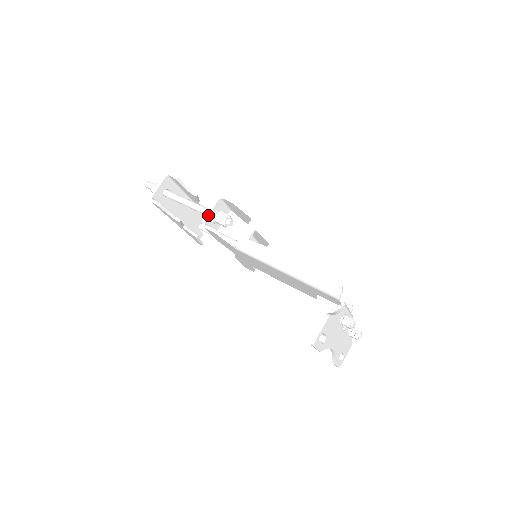
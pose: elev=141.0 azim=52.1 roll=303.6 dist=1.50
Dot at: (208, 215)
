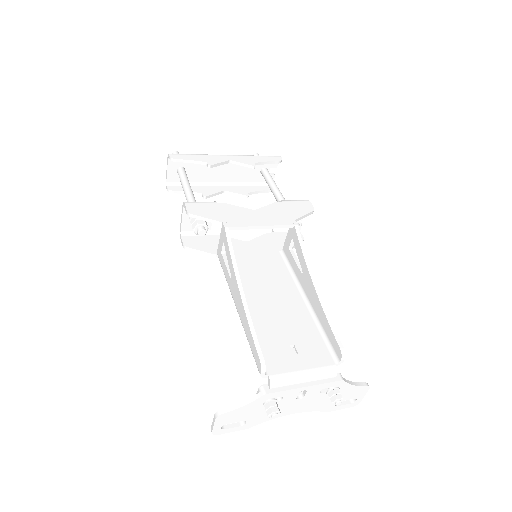
Dot at: (181, 225)
